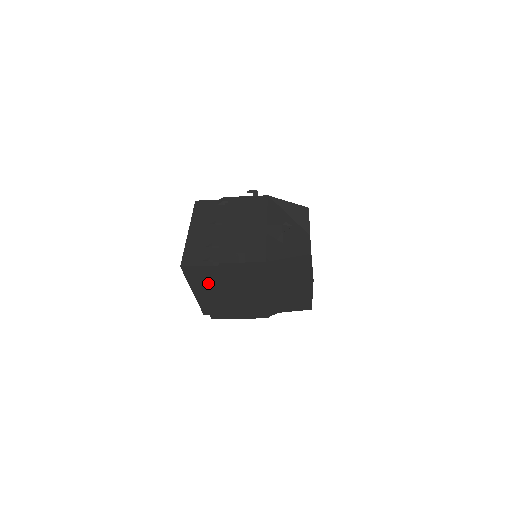
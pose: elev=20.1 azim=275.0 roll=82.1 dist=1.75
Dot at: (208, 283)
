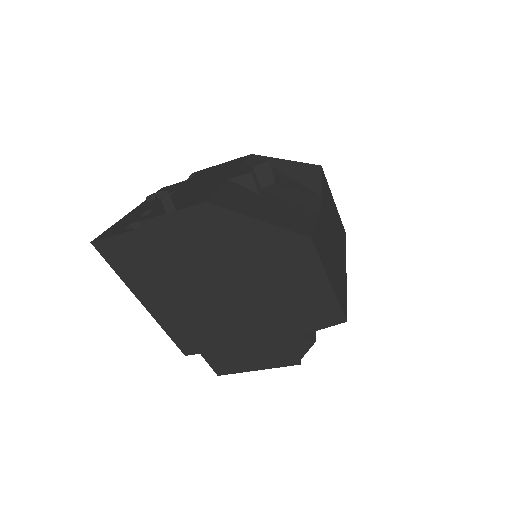
Dot at: (151, 277)
